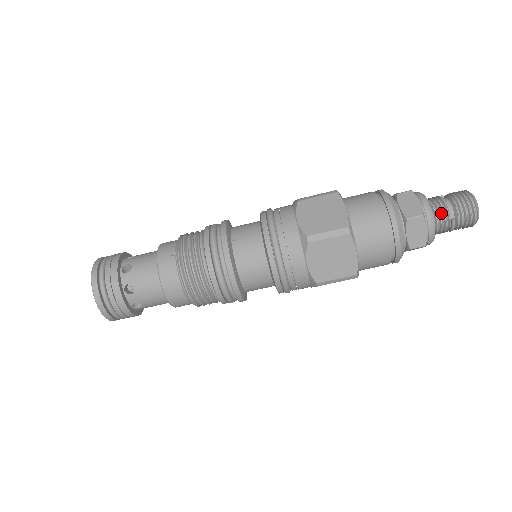
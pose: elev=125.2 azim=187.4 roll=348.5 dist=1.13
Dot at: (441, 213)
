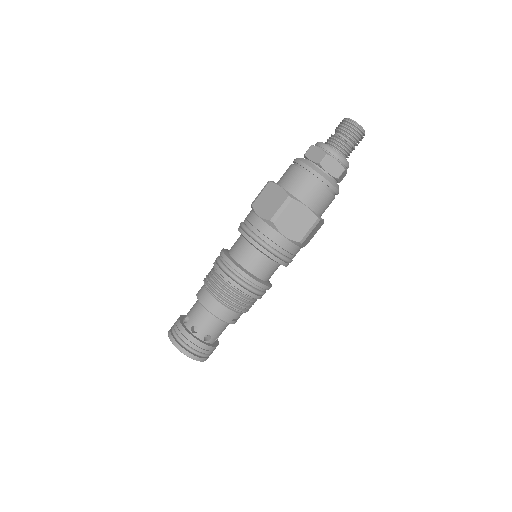
Dot at: (330, 139)
